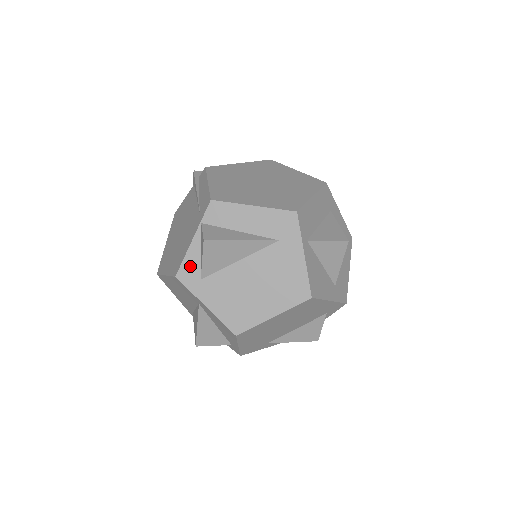
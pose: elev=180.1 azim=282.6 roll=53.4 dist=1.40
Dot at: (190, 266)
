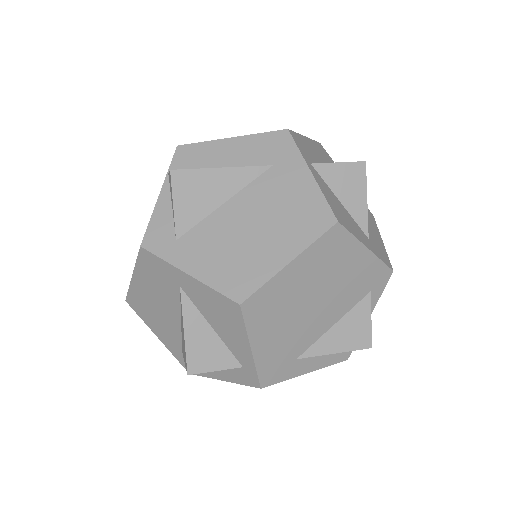
Dot at: (159, 227)
